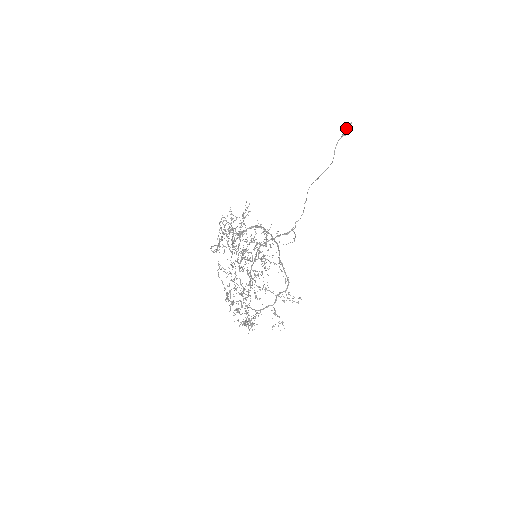
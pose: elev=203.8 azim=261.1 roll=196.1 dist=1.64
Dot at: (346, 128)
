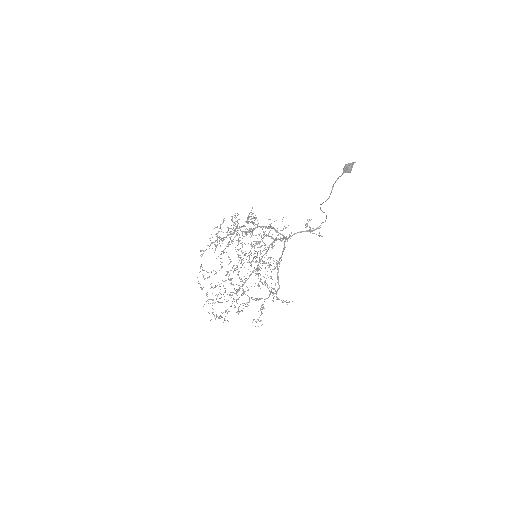
Dot at: (347, 167)
